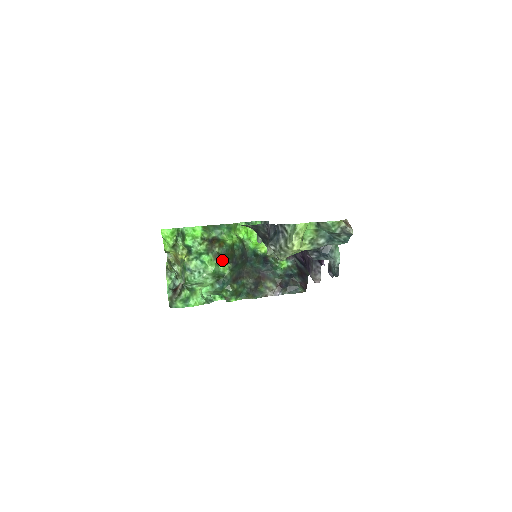
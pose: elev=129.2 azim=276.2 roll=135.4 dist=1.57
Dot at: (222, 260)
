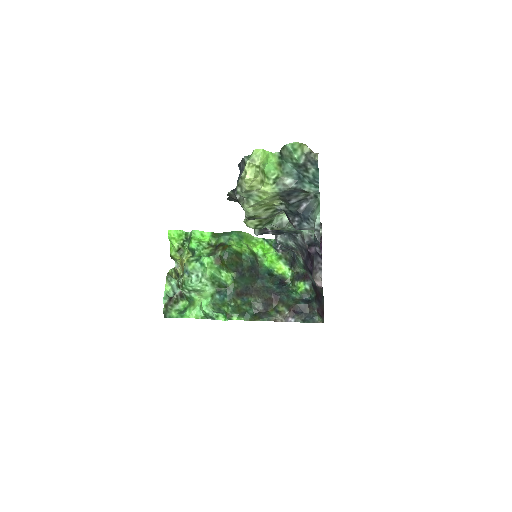
Dot at: (224, 265)
